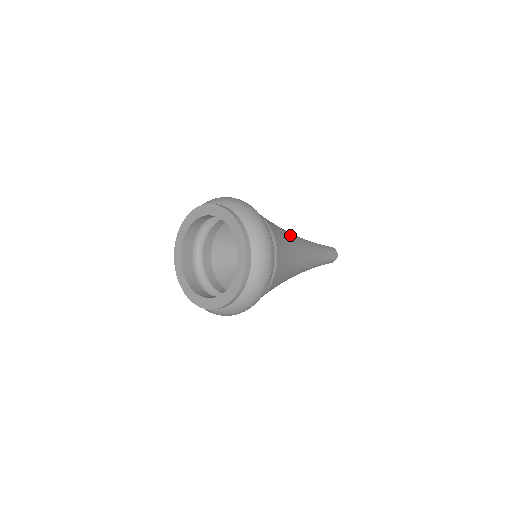
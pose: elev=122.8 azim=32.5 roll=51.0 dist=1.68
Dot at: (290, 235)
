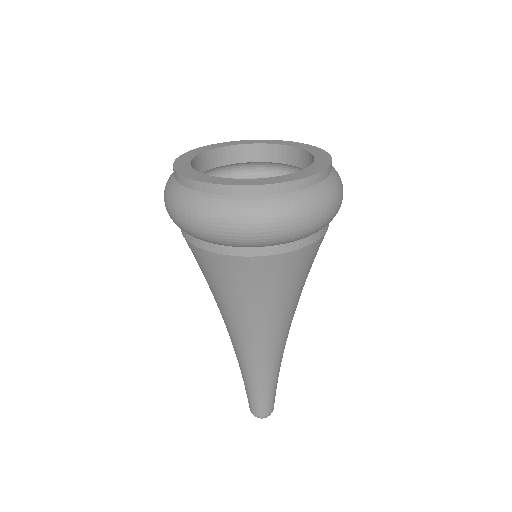
Dot at: occluded
